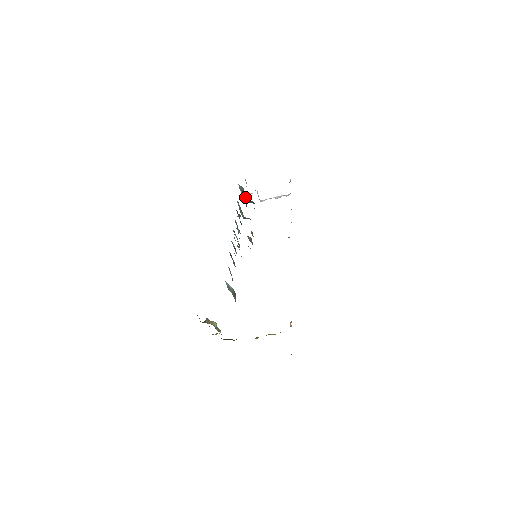
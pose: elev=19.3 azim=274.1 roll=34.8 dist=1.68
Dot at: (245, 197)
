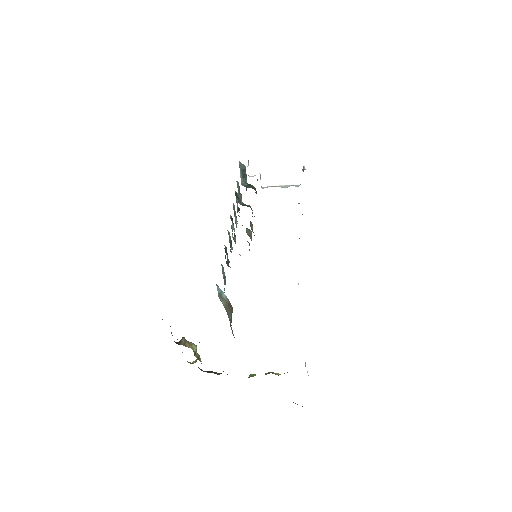
Dot at: occluded
